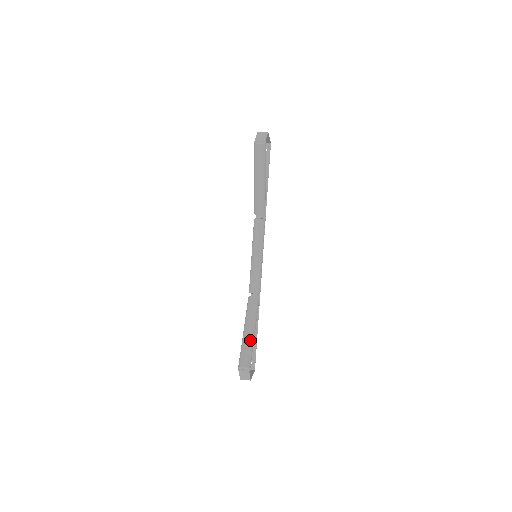
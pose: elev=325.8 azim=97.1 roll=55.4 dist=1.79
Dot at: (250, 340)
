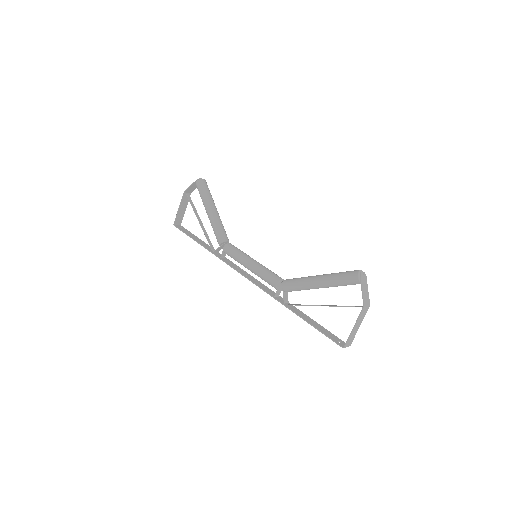
Dot at: occluded
